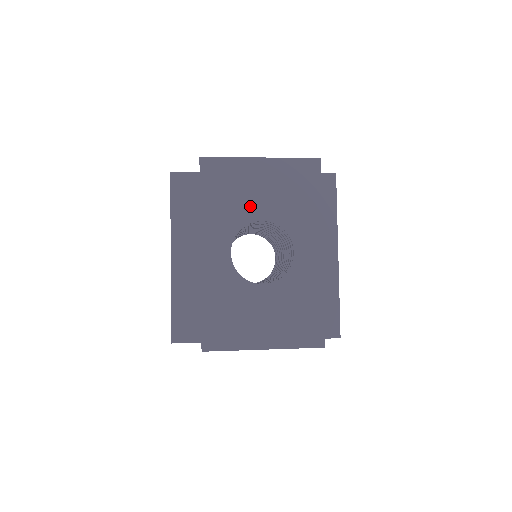
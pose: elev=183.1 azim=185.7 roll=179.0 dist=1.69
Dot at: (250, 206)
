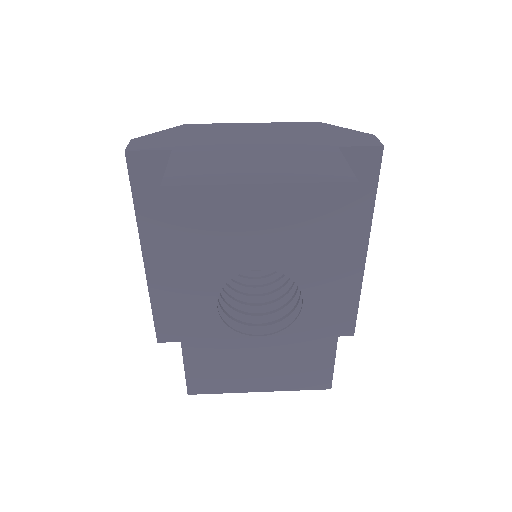
Dot at: (243, 252)
